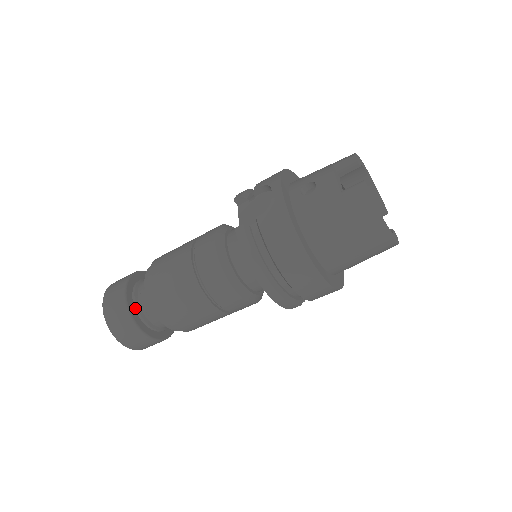
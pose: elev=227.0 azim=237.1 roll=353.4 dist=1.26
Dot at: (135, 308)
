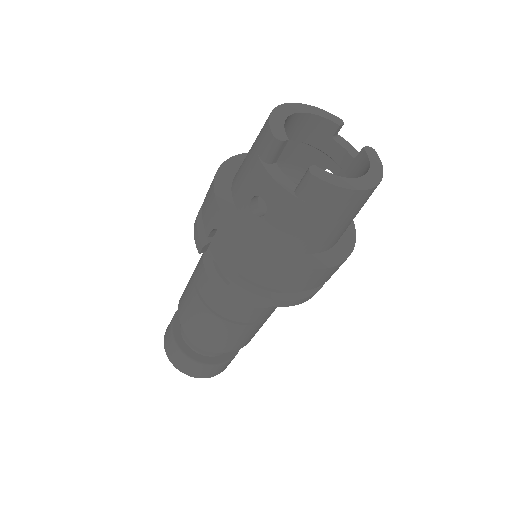
Dot at: (202, 355)
